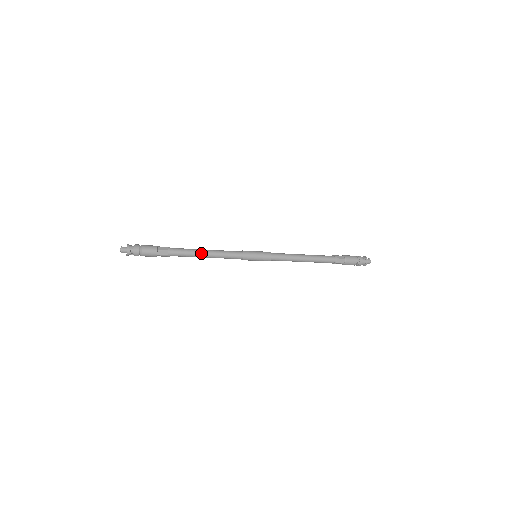
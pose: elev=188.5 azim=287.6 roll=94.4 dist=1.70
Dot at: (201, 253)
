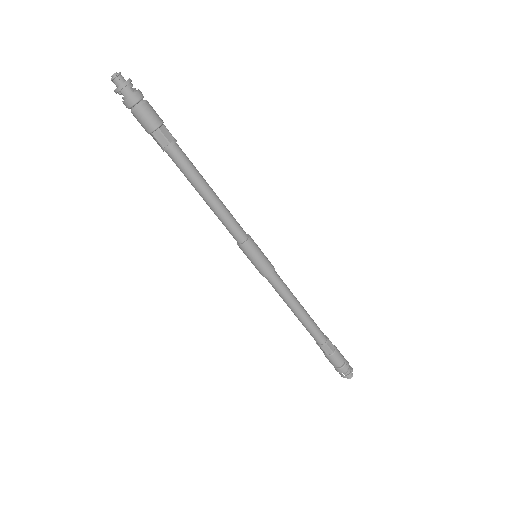
Dot at: (206, 183)
